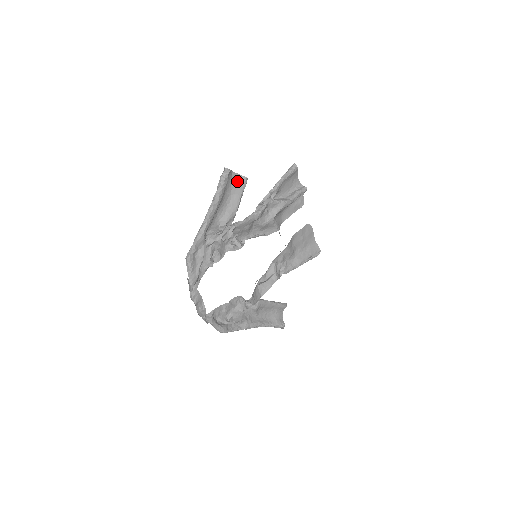
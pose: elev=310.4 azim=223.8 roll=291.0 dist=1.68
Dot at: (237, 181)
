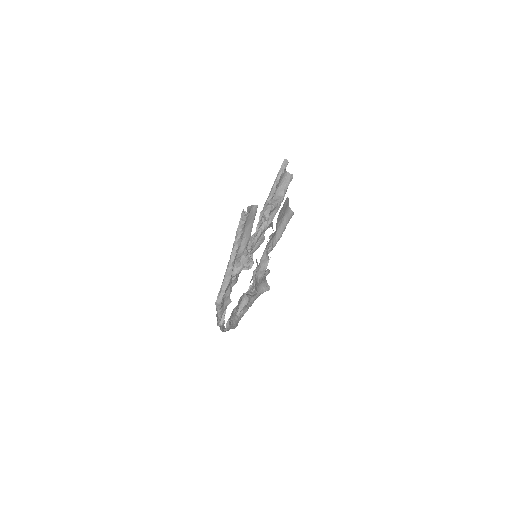
Dot at: (250, 213)
